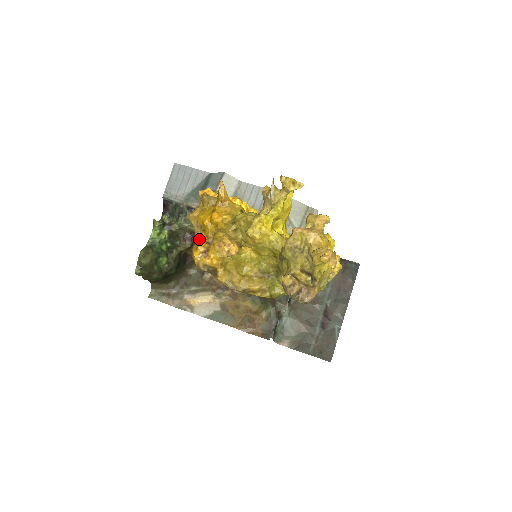
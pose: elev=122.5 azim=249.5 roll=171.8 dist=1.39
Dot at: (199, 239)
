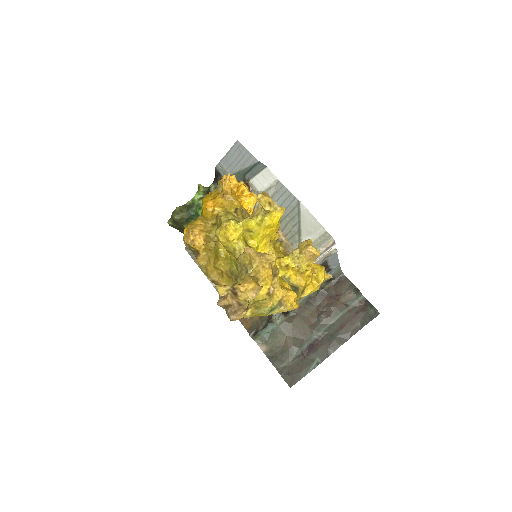
Dot at: occluded
